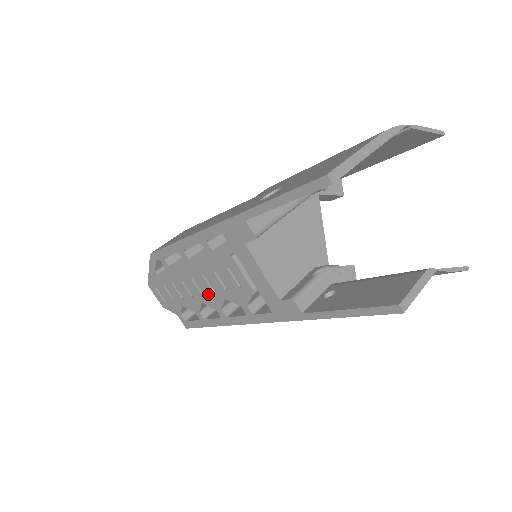
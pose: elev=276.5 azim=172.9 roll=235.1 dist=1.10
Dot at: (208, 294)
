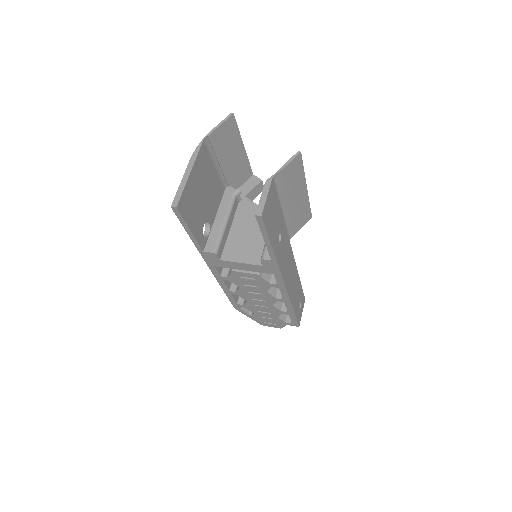
Dot at: (264, 298)
